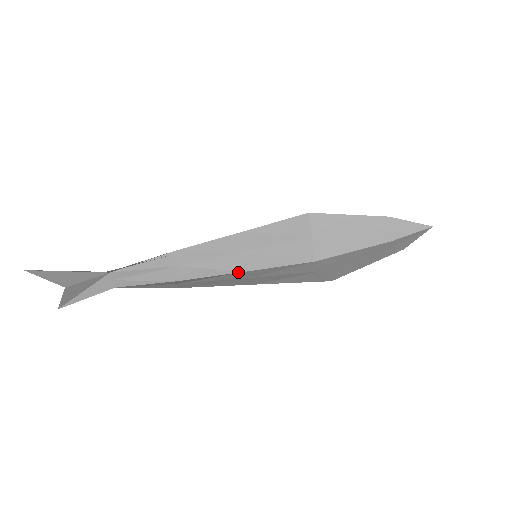
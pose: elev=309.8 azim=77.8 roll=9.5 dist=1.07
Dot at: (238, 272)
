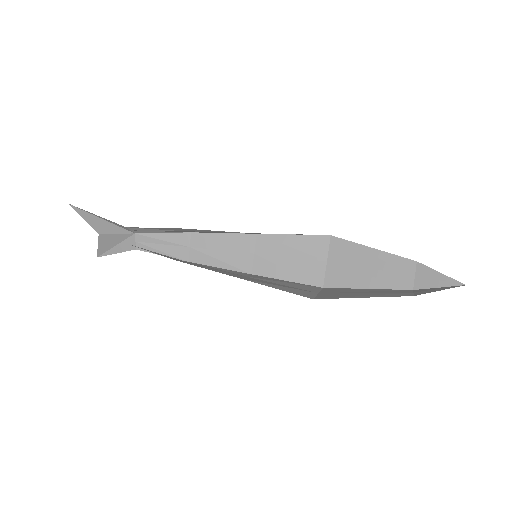
Dot at: (243, 272)
